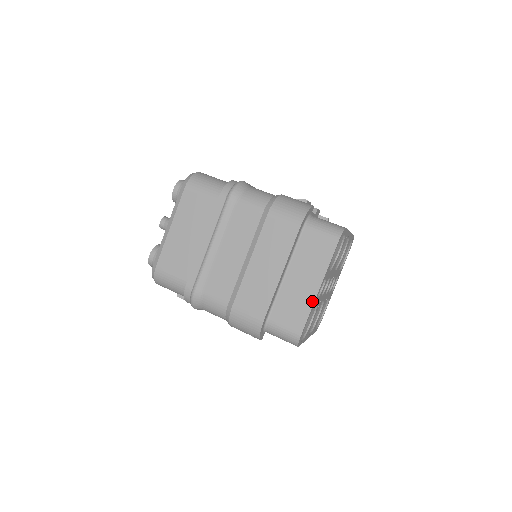
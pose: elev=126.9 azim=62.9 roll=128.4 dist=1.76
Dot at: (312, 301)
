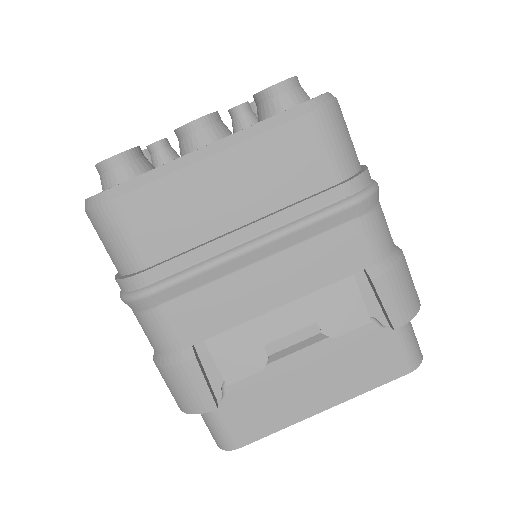
Dot at: occluded
